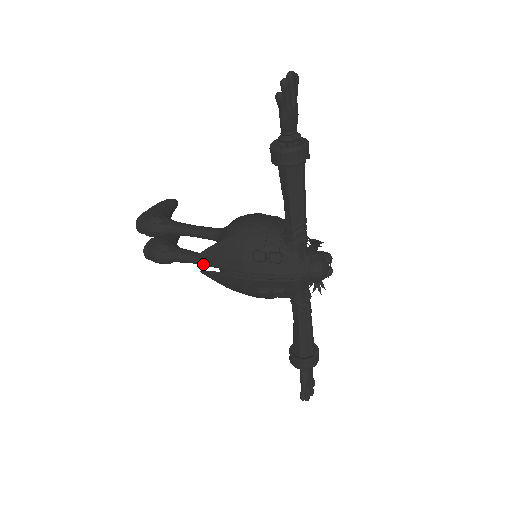
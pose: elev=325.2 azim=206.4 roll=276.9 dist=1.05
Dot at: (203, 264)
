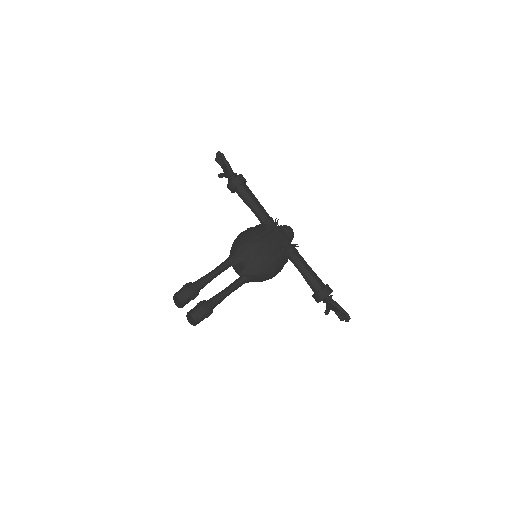
Dot at: (233, 288)
